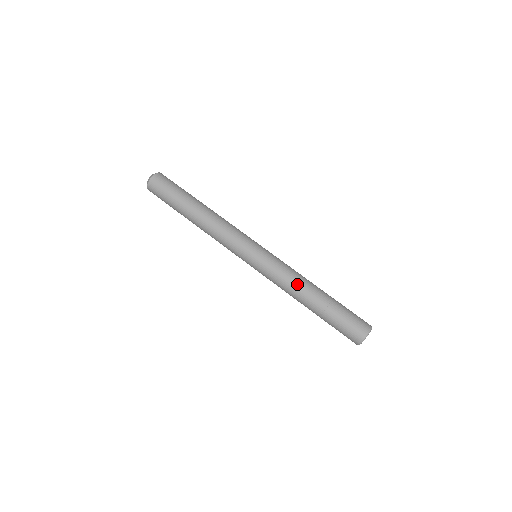
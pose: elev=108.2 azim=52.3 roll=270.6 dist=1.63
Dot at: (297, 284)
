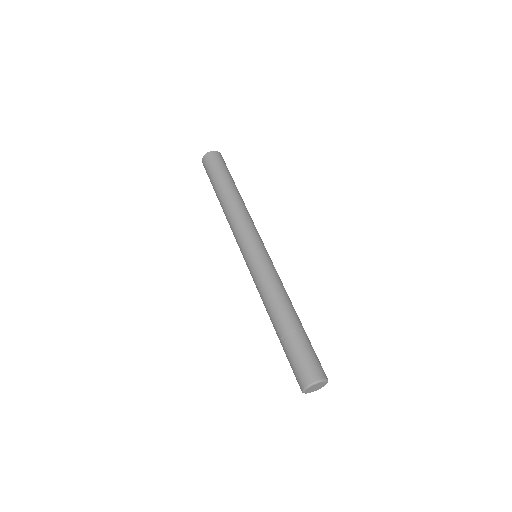
Dot at: (284, 294)
